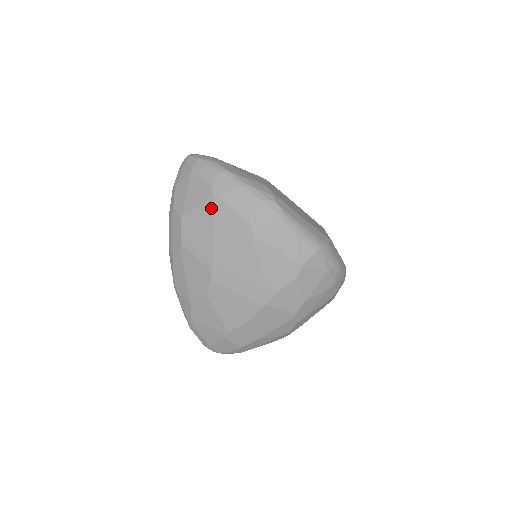
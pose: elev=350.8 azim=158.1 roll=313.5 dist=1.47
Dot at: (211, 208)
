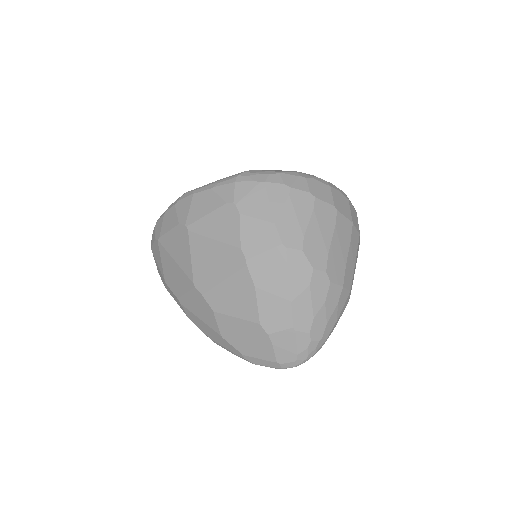
Dot at: (163, 250)
